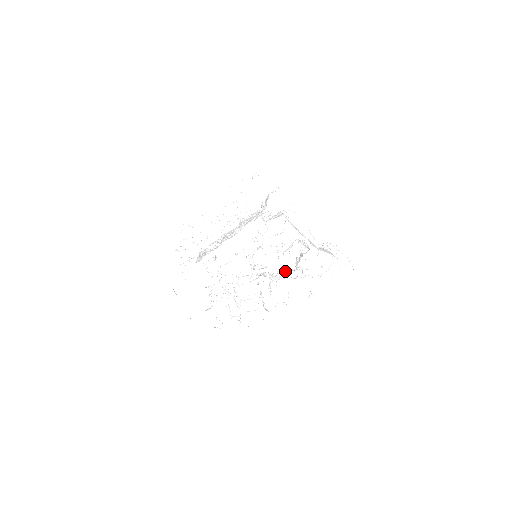
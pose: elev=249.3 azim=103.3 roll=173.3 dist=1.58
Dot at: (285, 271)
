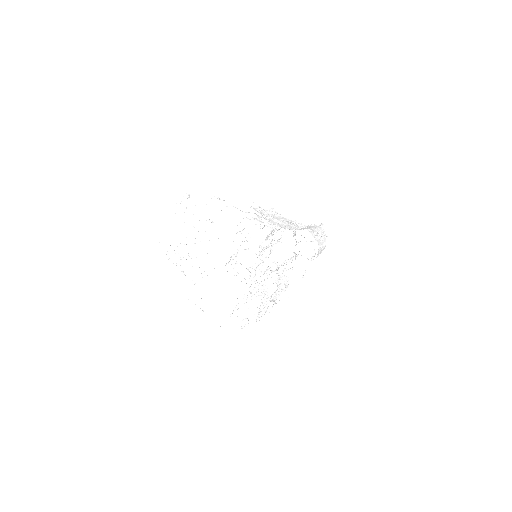
Dot at: (285, 260)
